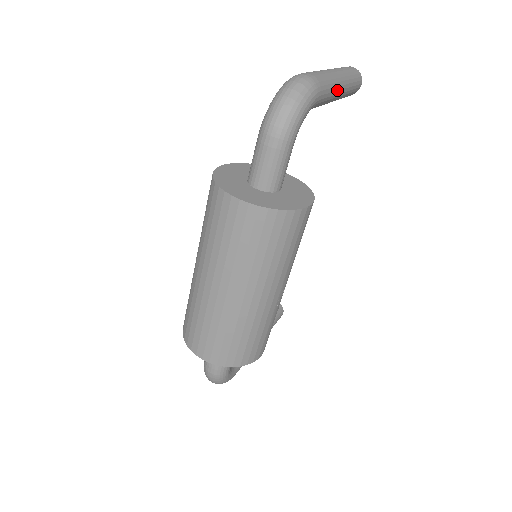
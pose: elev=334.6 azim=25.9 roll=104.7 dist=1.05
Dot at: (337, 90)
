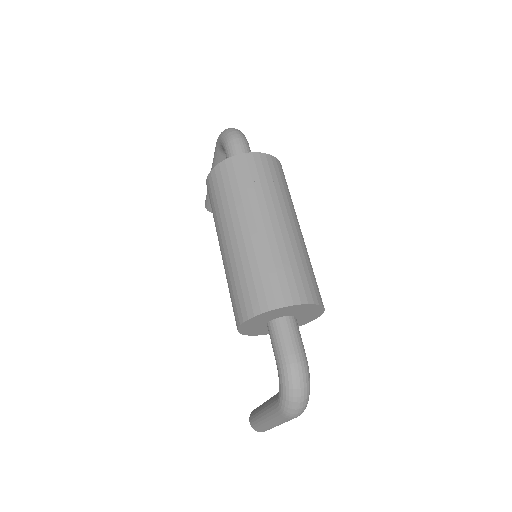
Dot at: occluded
